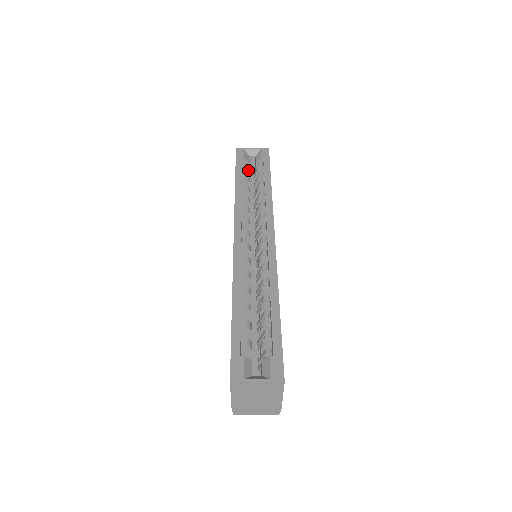
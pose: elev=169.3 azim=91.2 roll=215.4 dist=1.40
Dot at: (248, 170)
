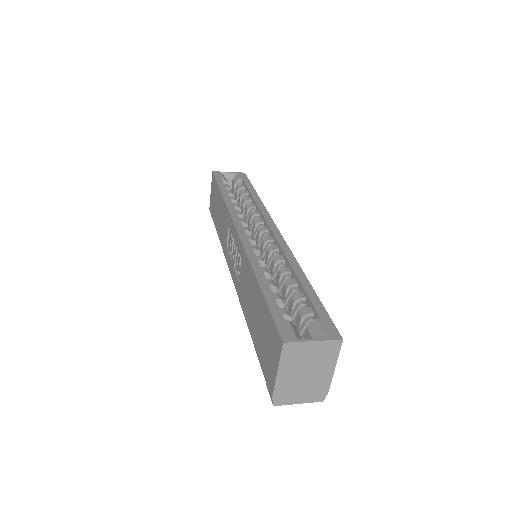
Dot at: (229, 187)
